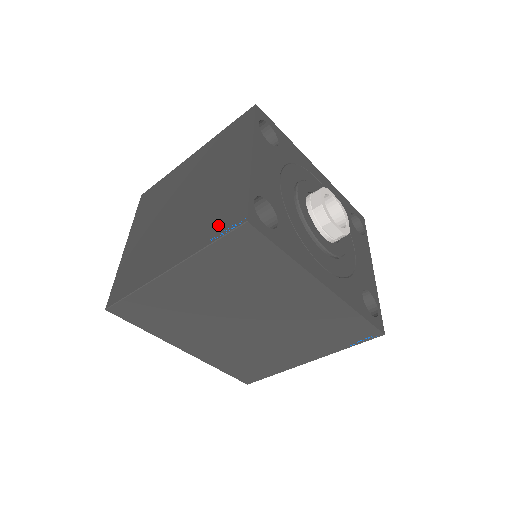
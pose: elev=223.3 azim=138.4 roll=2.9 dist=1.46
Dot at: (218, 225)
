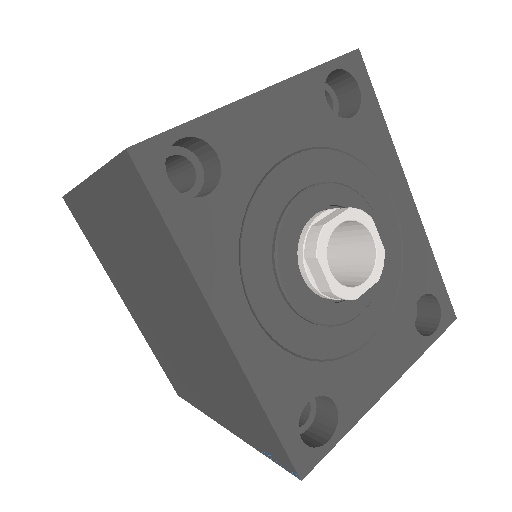
Dot at: occluded
